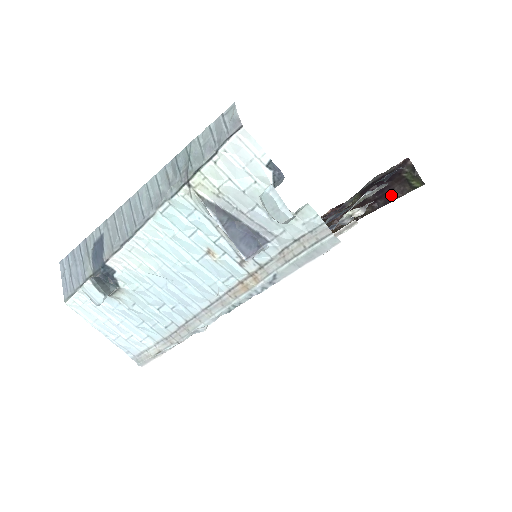
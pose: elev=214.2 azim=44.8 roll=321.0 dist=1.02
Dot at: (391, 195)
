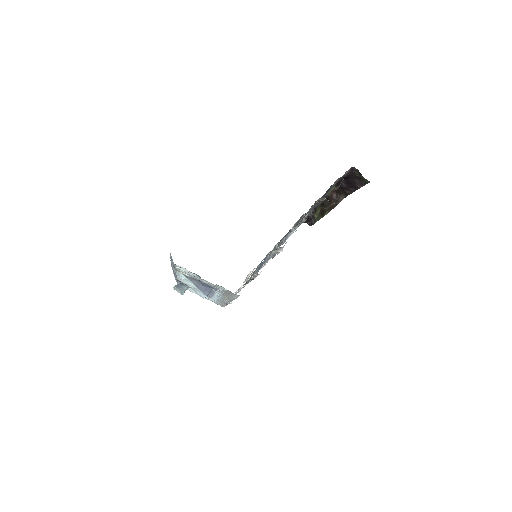
Dot at: (356, 185)
